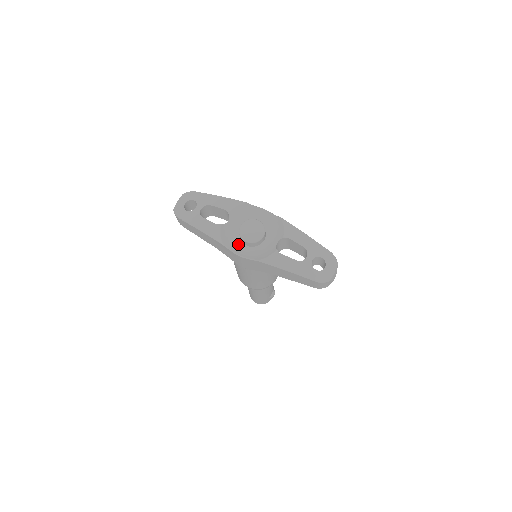
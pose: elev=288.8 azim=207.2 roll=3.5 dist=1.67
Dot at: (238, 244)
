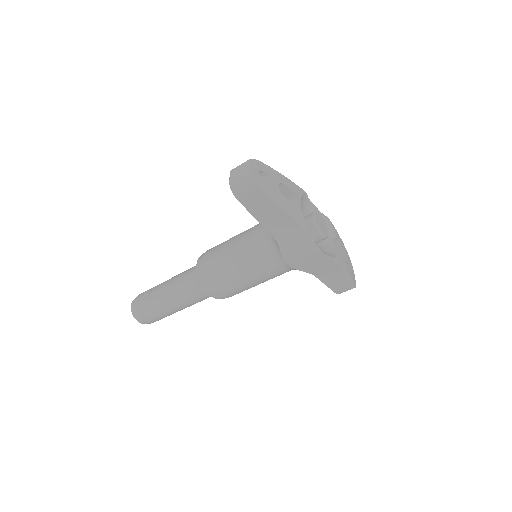
Dot at: occluded
